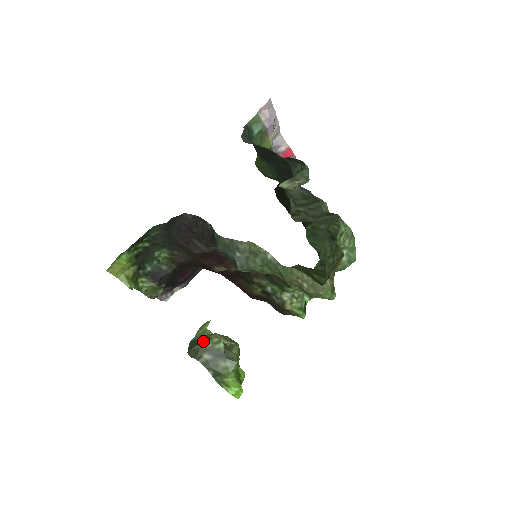
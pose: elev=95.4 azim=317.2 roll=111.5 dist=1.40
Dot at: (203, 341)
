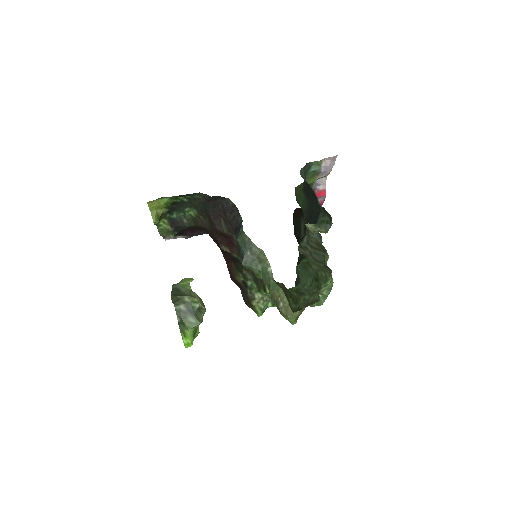
Dot at: (186, 295)
